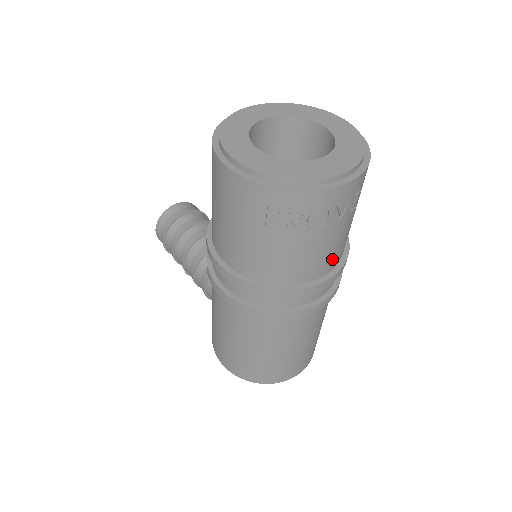
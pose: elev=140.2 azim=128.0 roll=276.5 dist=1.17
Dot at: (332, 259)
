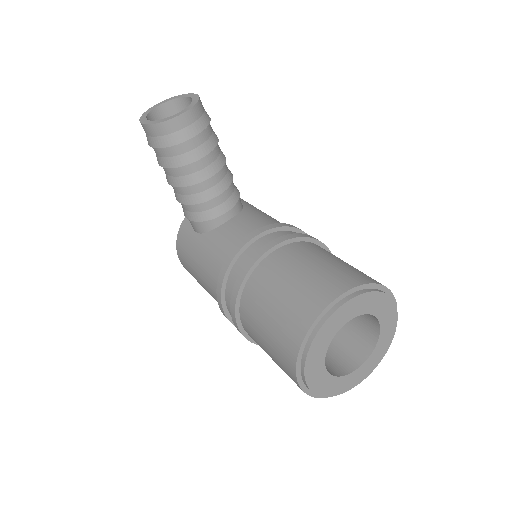
Dot at: occluded
